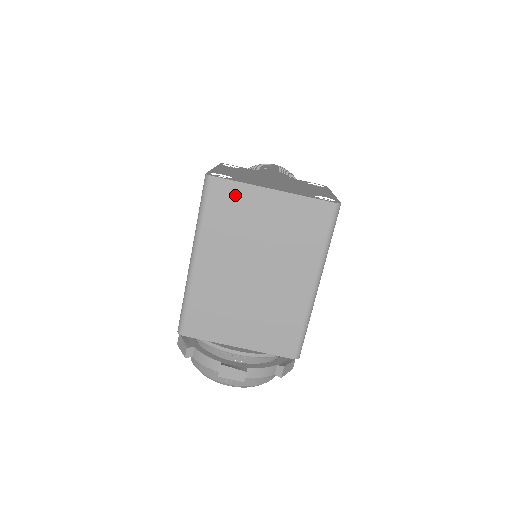
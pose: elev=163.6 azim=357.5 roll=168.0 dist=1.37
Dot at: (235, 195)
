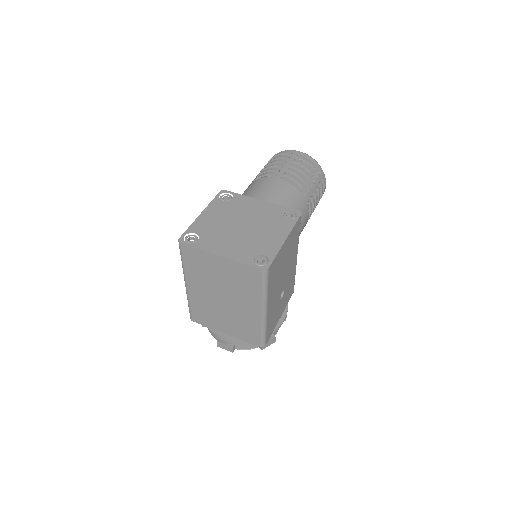
Dot at: (198, 255)
